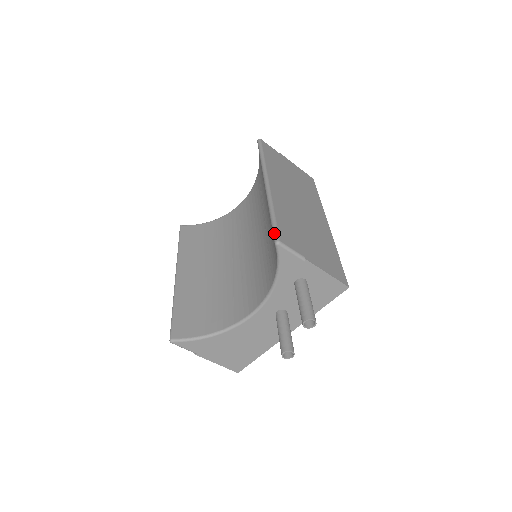
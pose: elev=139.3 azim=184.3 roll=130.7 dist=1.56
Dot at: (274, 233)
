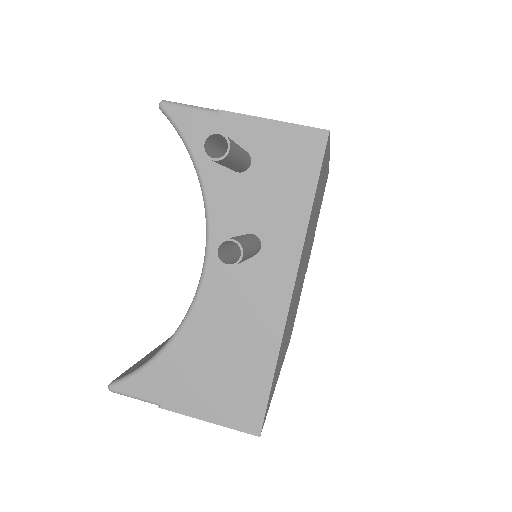
Dot at: occluded
